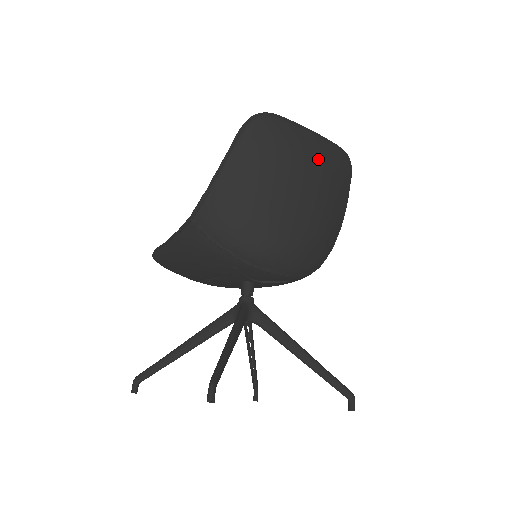
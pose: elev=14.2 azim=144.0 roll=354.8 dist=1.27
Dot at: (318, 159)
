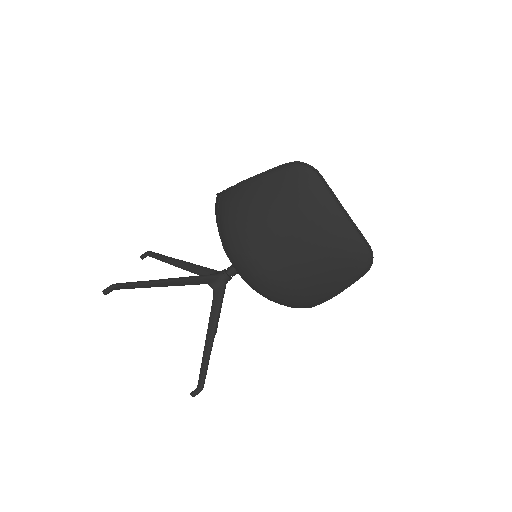
Dot at: (327, 234)
